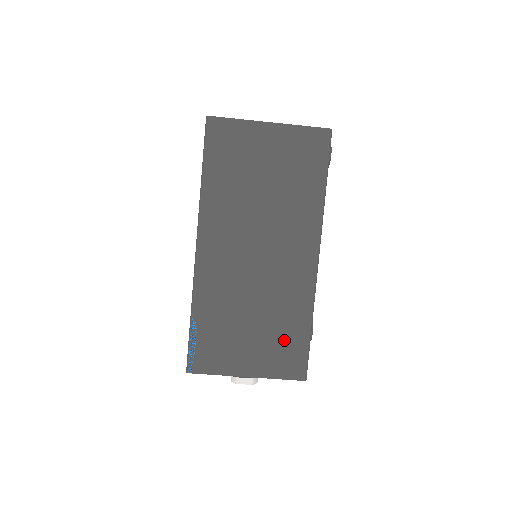
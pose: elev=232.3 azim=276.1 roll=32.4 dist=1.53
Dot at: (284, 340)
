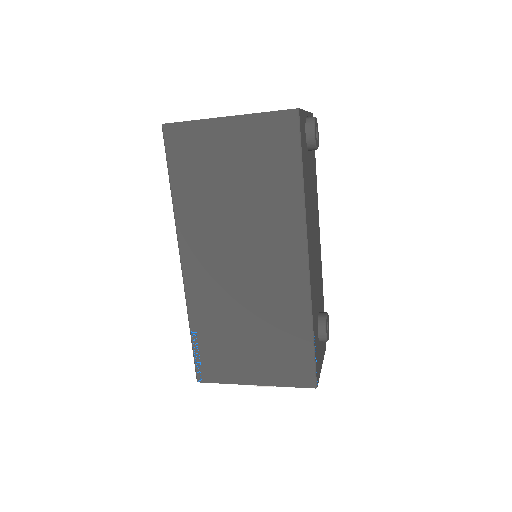
Dot at: (286, 348)
